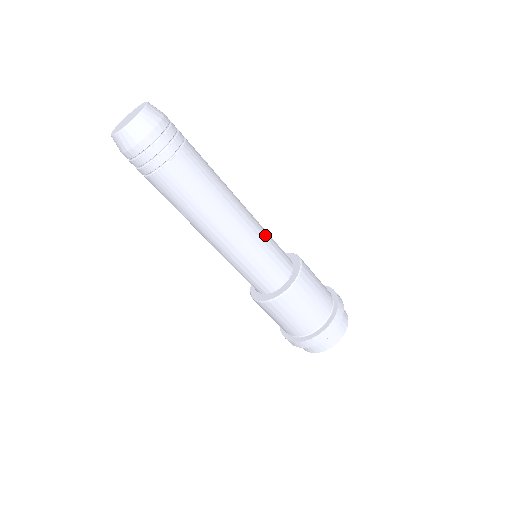
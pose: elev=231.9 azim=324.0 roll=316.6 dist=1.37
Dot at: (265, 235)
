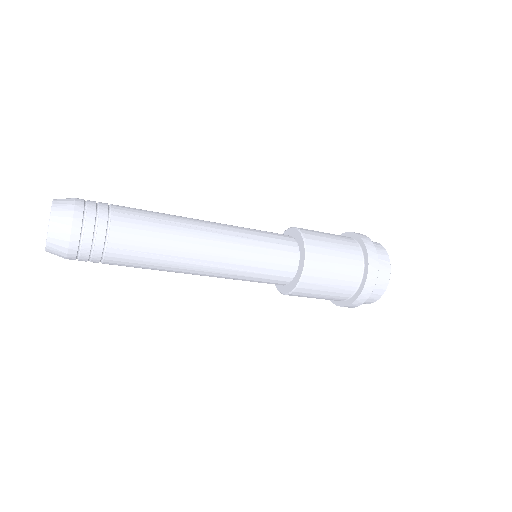
Dot at: (243, 274)
